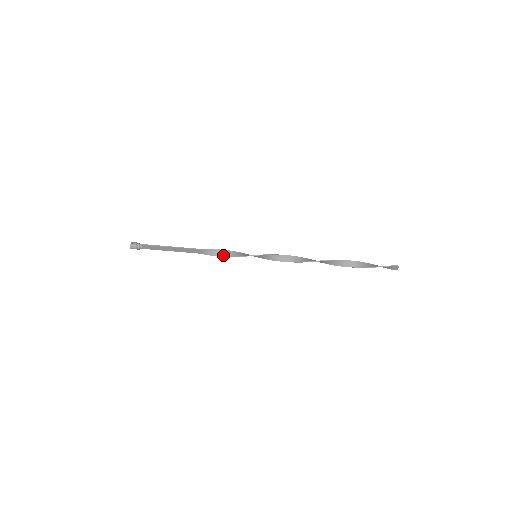
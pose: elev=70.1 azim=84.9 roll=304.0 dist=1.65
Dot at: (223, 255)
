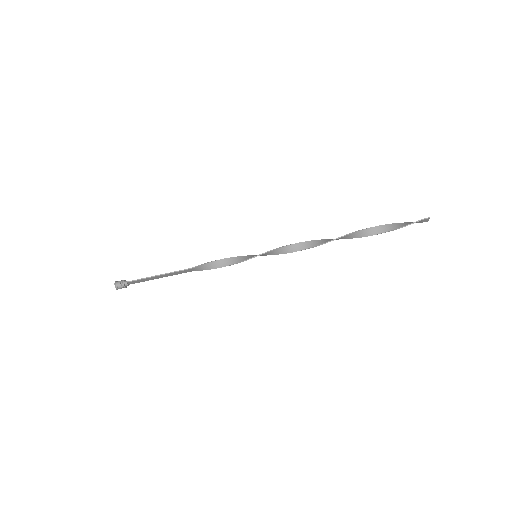
Dot at: (219, 266)
